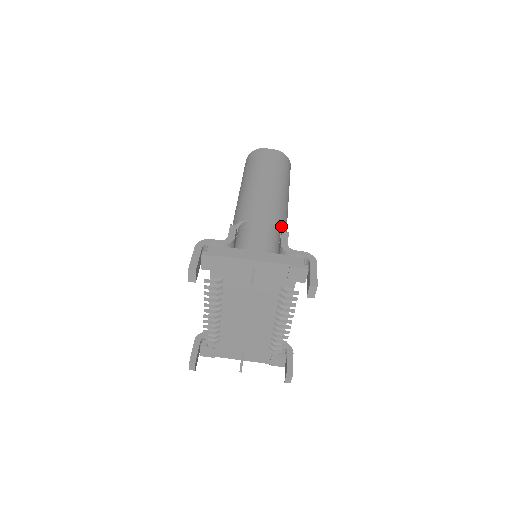
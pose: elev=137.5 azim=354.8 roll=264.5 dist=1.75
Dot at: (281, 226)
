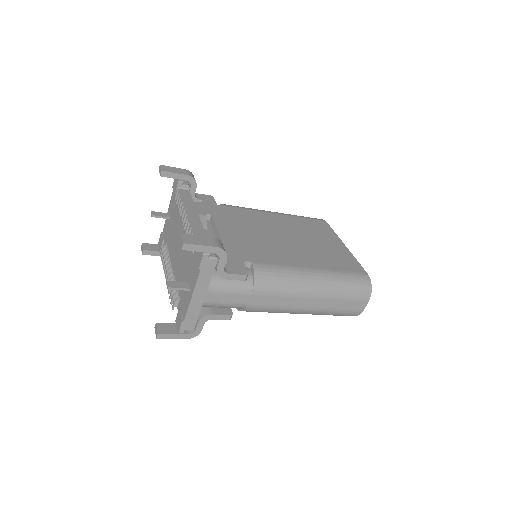
Dot at: occluded
